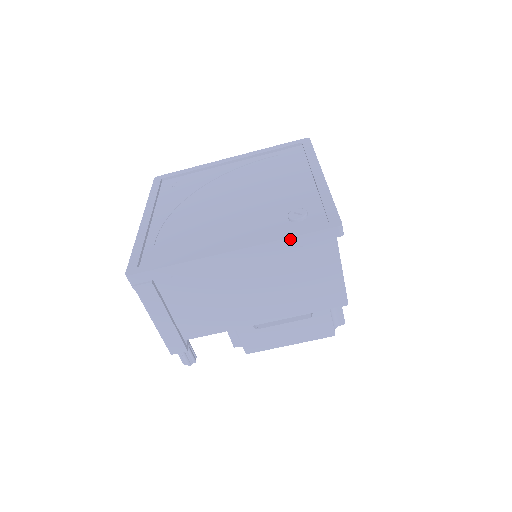
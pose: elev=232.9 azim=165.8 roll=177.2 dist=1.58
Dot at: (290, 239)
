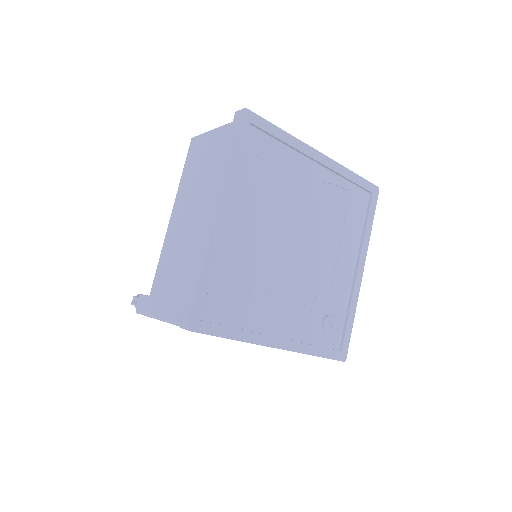
Dot at: occluded
